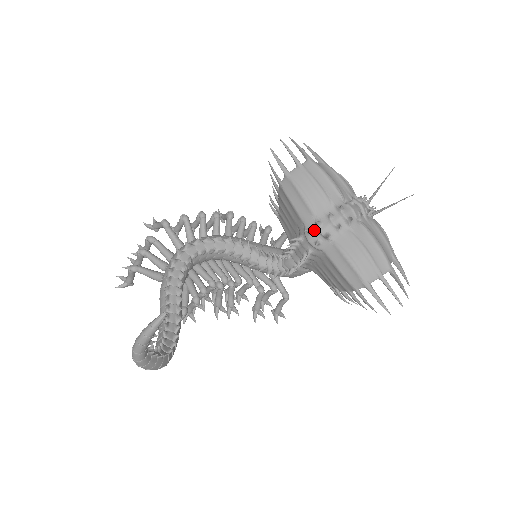
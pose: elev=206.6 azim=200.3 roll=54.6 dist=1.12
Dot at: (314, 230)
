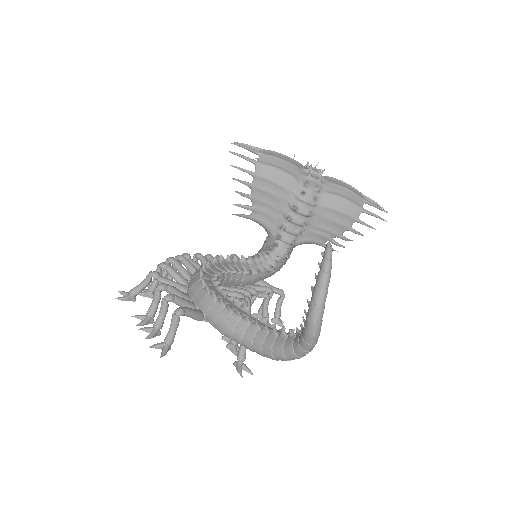
Dot at: (306, 191)
